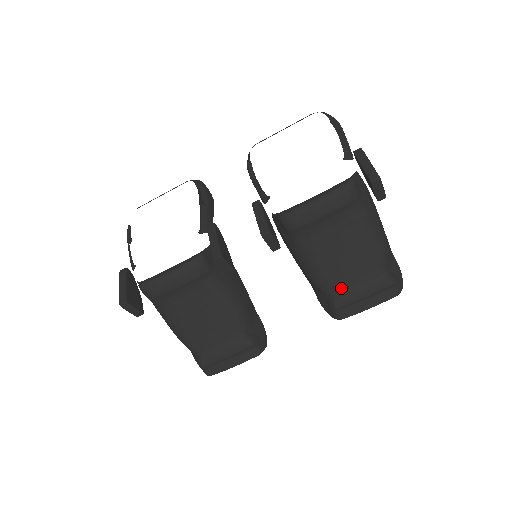
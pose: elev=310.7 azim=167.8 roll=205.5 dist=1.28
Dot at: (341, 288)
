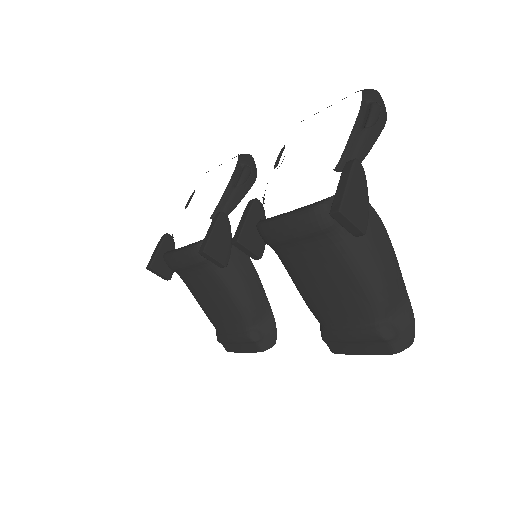
Dot at: (328, 320)
